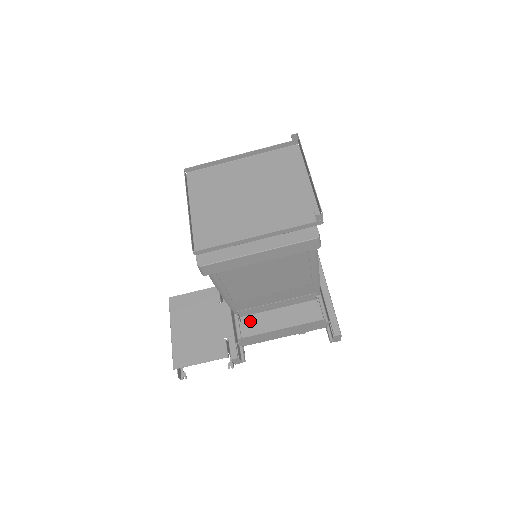
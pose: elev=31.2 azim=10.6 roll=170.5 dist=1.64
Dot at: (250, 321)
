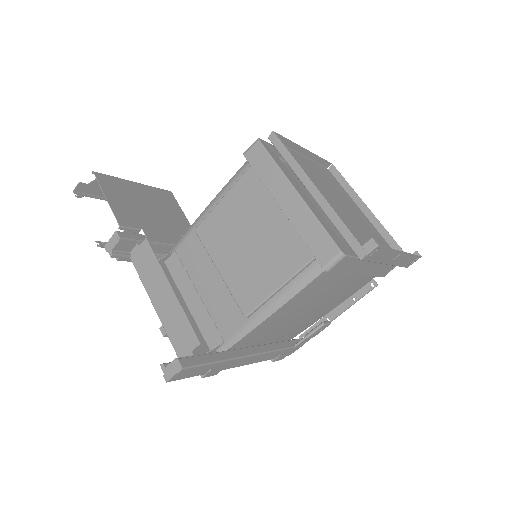
Dot at: occluded
